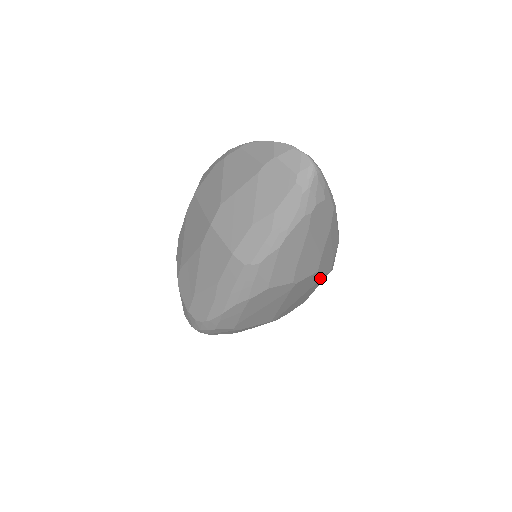
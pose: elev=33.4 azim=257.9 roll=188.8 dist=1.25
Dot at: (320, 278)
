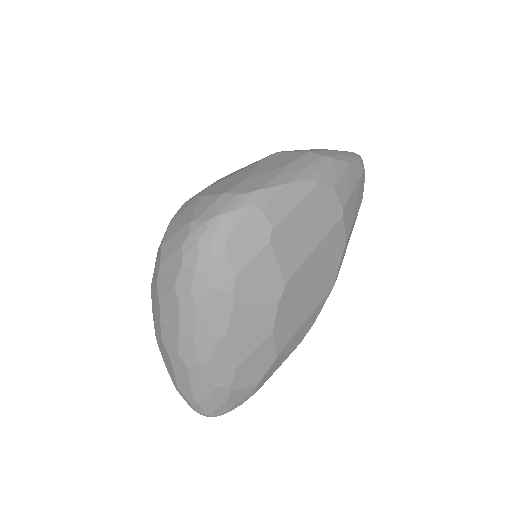
Dot at: (331, 275)
